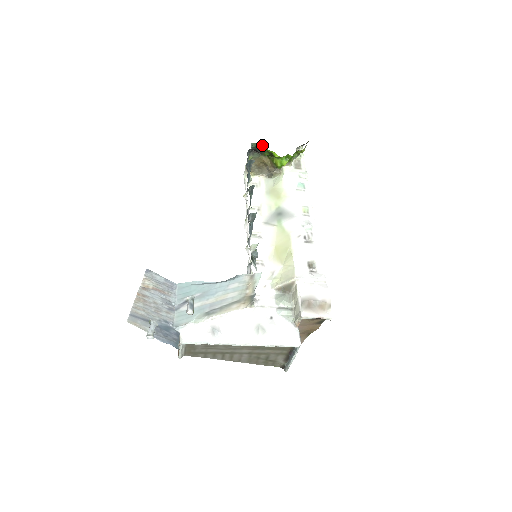
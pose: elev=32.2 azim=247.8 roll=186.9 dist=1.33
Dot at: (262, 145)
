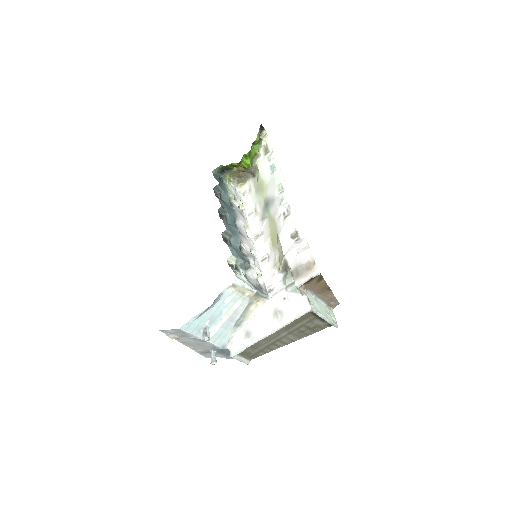
Dot at: (221, 165)
